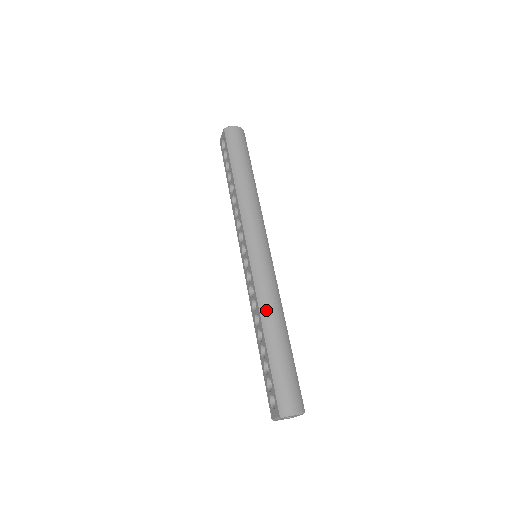
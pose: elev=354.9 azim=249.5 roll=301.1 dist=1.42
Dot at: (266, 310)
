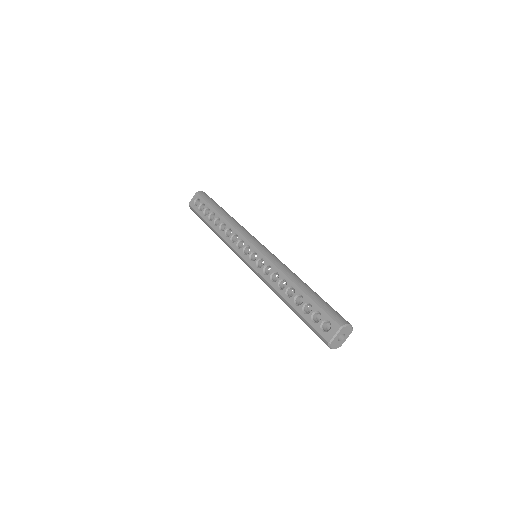
Dot at: (290, 273)
